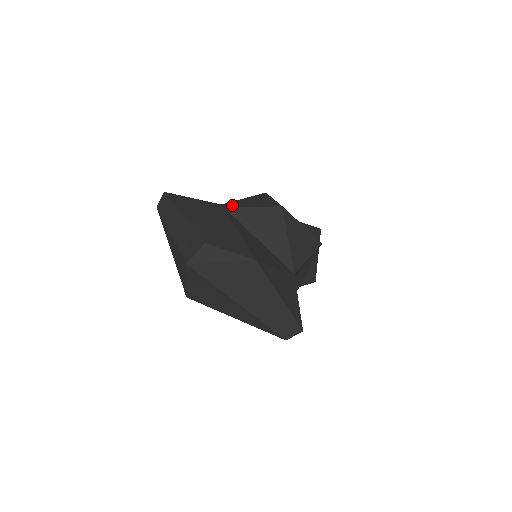
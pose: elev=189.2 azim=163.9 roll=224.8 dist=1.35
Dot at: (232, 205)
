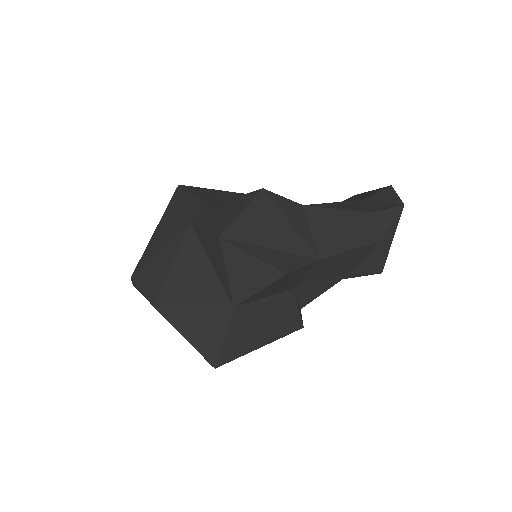
Dot at: (200, 218)
